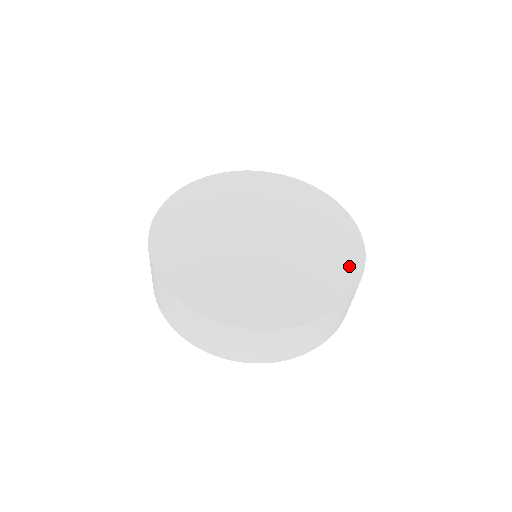
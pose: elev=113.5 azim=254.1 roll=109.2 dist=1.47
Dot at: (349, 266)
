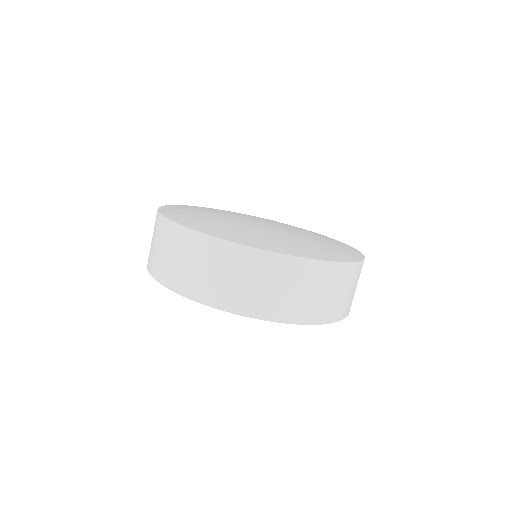
Dot at: (351, 252)
